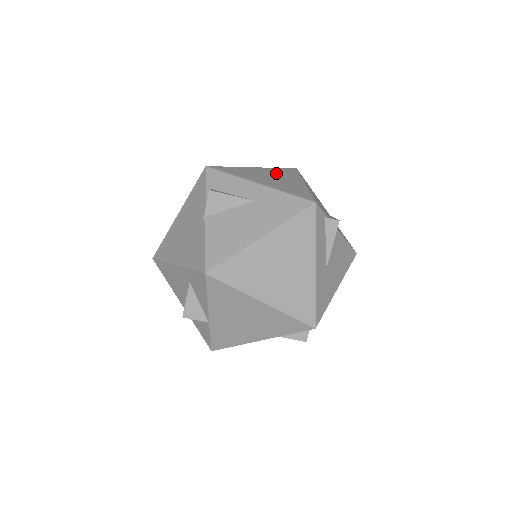
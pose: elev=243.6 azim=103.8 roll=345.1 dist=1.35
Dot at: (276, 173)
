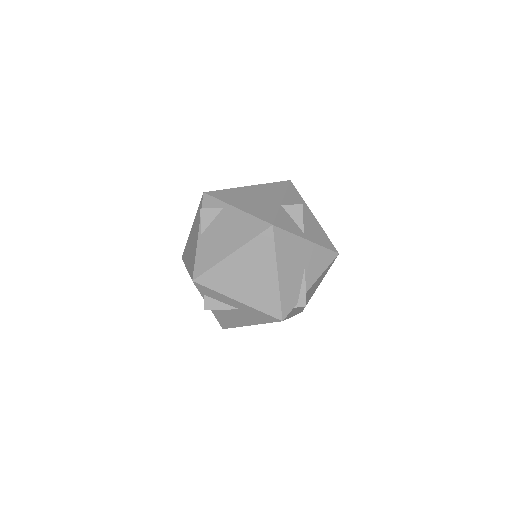
Dot at: (251, 260)
